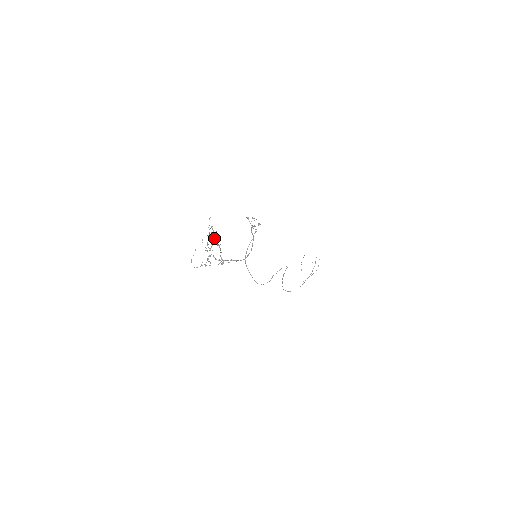
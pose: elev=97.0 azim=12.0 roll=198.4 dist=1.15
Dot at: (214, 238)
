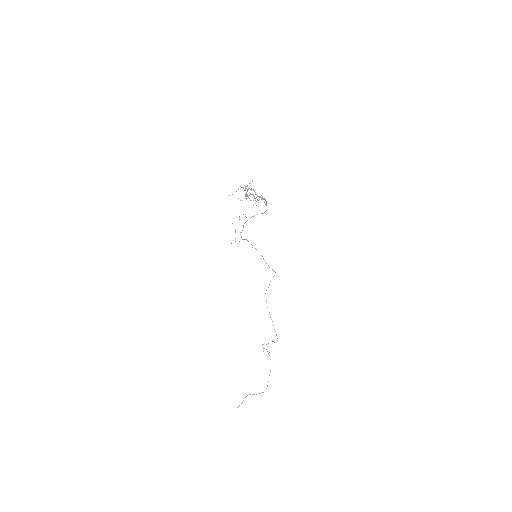
Dot at: (247, 189)
